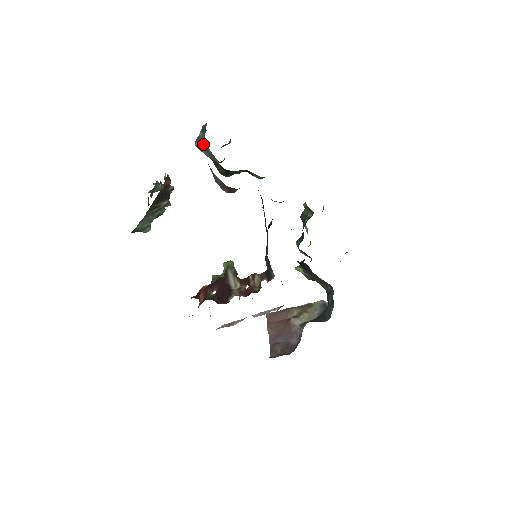
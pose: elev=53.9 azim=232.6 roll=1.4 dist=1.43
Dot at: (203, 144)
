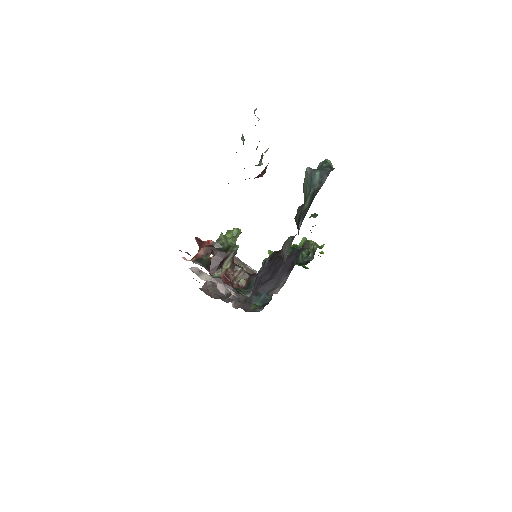
Dot at: (310, 182)
